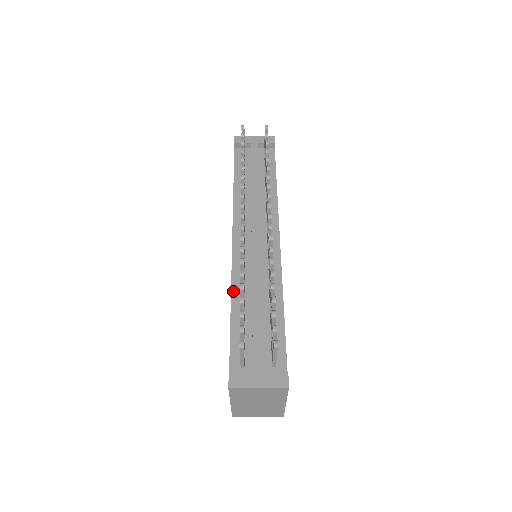
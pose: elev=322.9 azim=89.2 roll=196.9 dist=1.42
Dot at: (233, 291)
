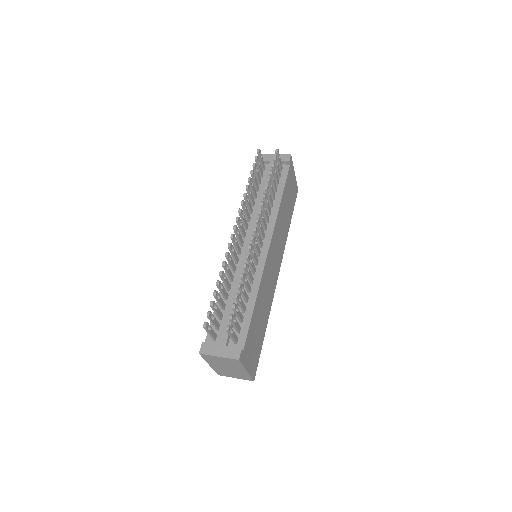
Dot at: (223, 283)
